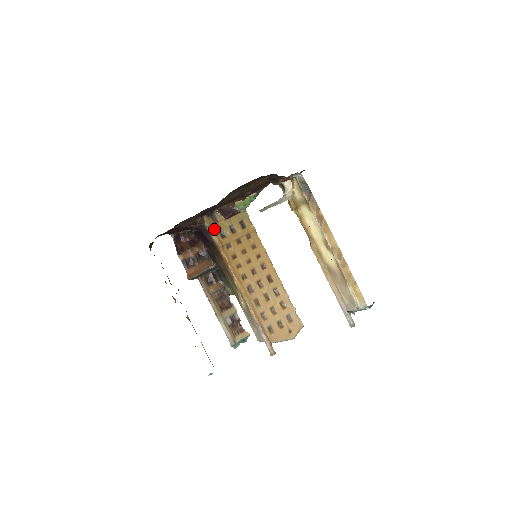
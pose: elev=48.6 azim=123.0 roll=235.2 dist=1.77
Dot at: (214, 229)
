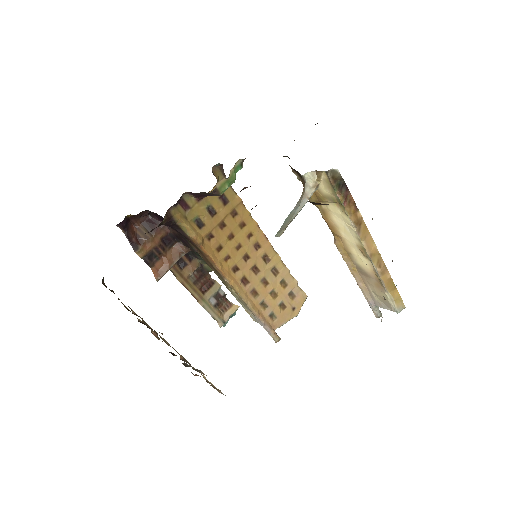
Dot at: (187, 221)
